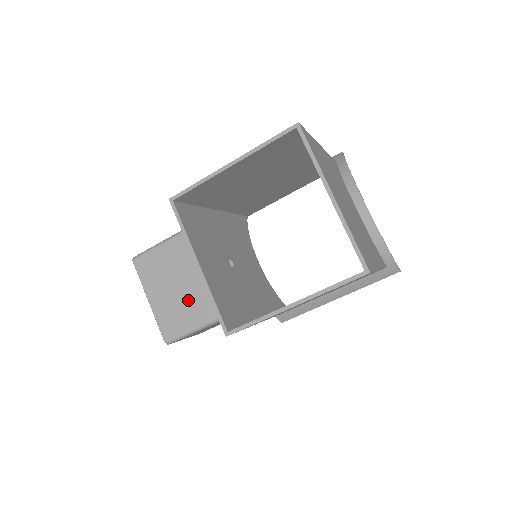
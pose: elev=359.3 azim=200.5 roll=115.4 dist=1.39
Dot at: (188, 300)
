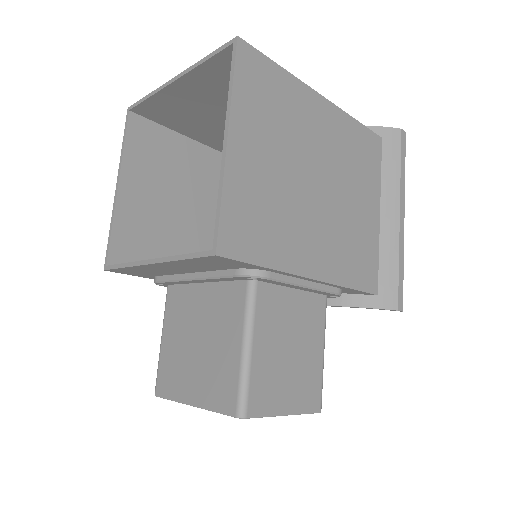
Dot at: (214, 341)
